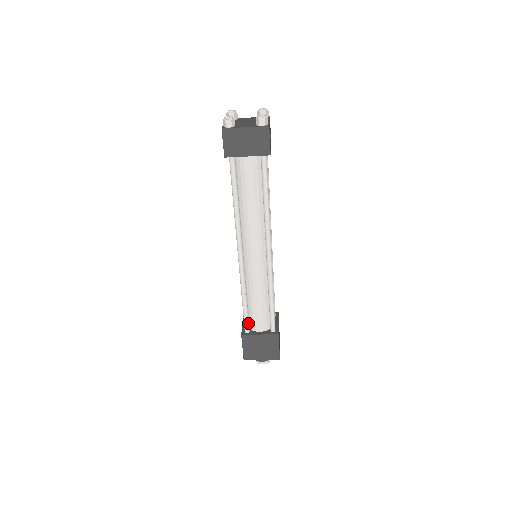
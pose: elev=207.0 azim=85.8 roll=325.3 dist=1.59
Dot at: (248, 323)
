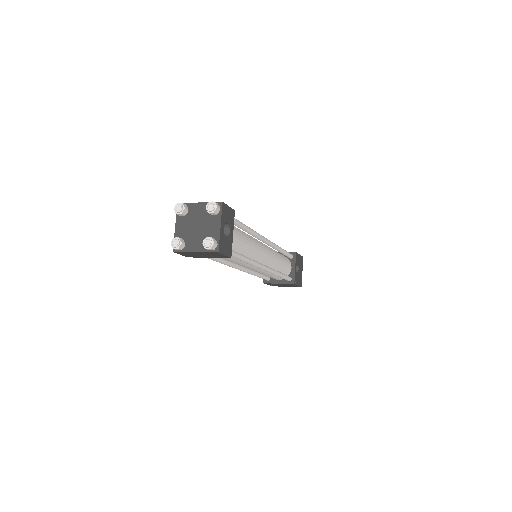
Dot at: (266, 278)
